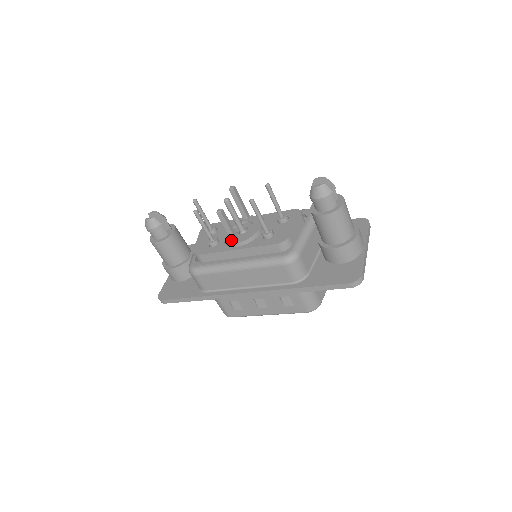
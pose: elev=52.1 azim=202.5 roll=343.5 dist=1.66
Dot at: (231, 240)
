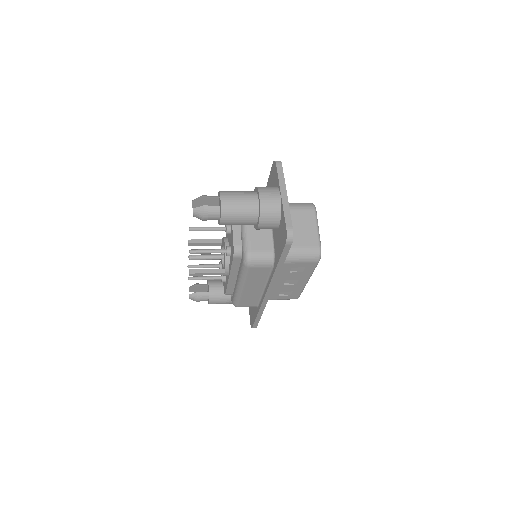
Dot at: occluded
